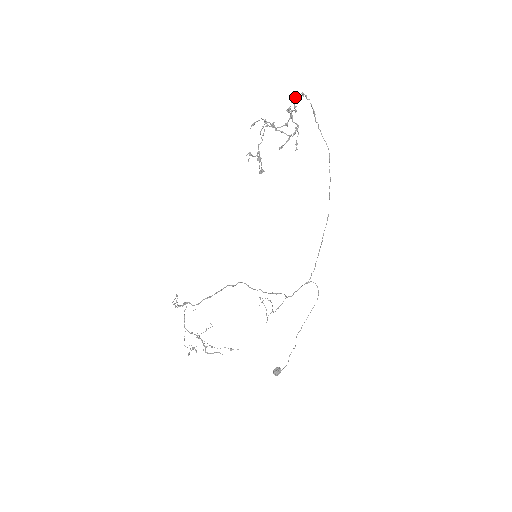
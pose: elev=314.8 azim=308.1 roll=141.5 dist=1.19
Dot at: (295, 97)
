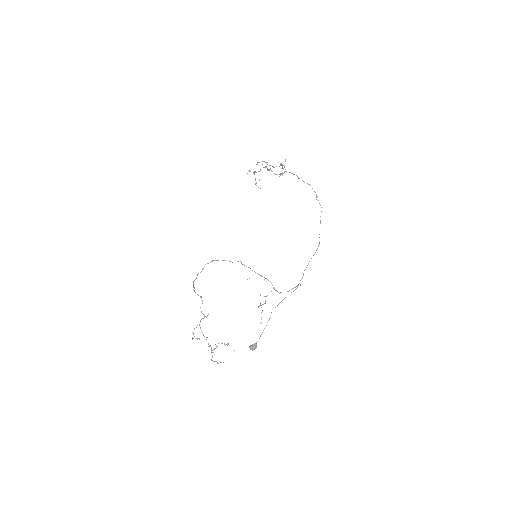
Dot at: (296, 175)
